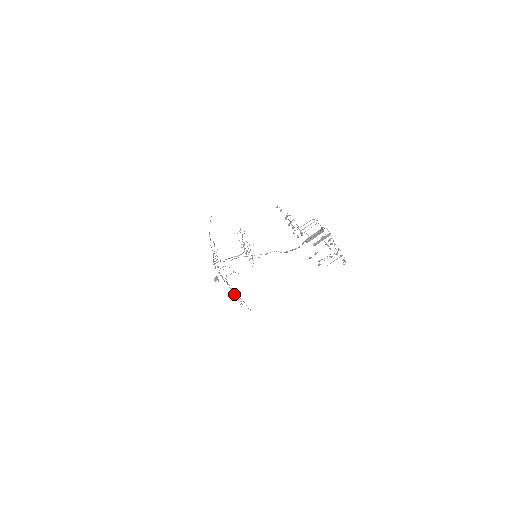
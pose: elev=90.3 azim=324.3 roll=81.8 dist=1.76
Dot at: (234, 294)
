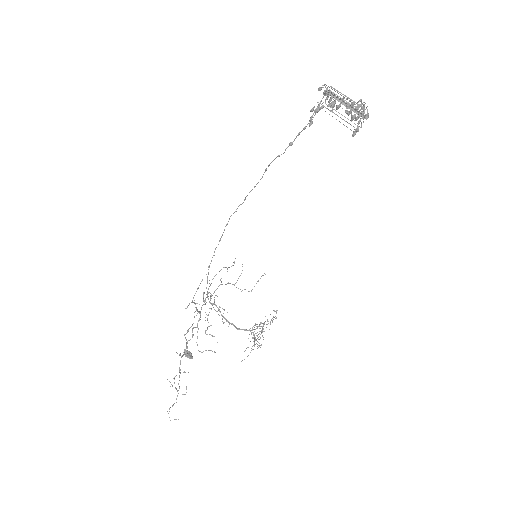
Dot at: occluded
